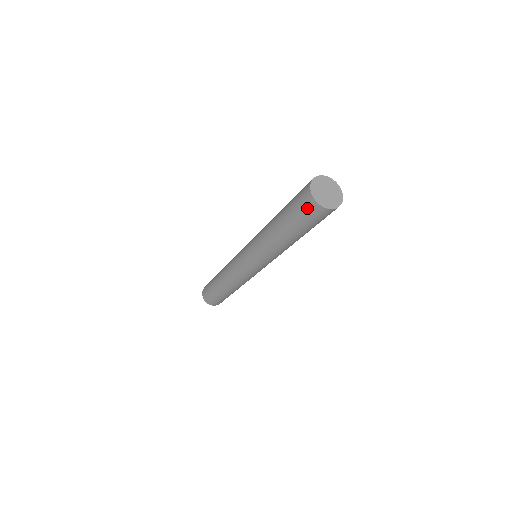
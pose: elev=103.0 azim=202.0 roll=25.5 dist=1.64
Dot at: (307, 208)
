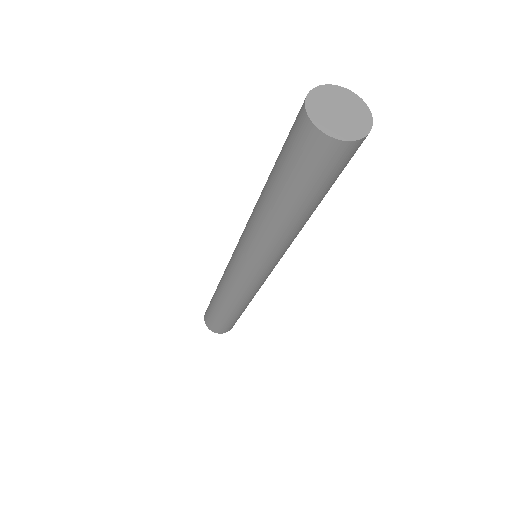
Dot at: (324, 159)
